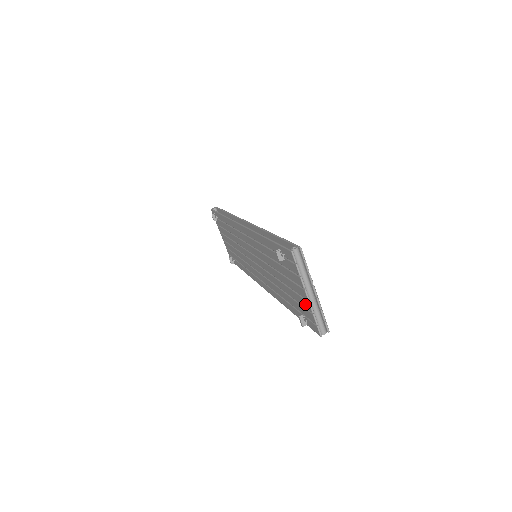
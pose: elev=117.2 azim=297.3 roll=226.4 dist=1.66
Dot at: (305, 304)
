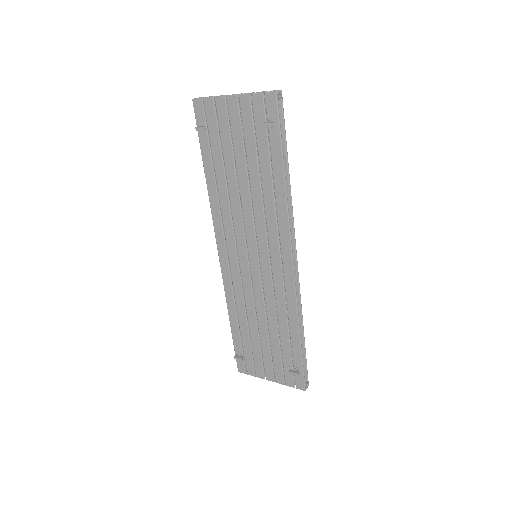
Dot at: (246, 109)
